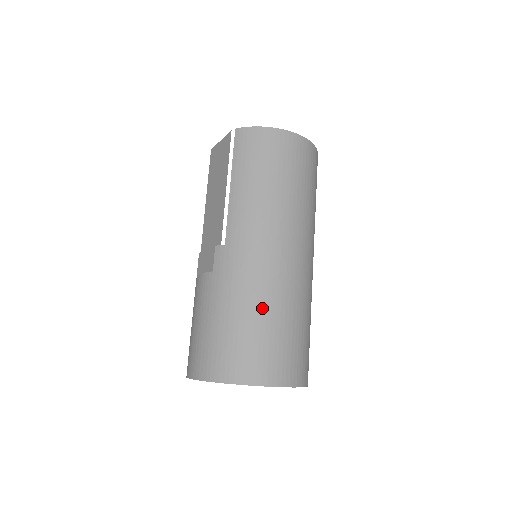
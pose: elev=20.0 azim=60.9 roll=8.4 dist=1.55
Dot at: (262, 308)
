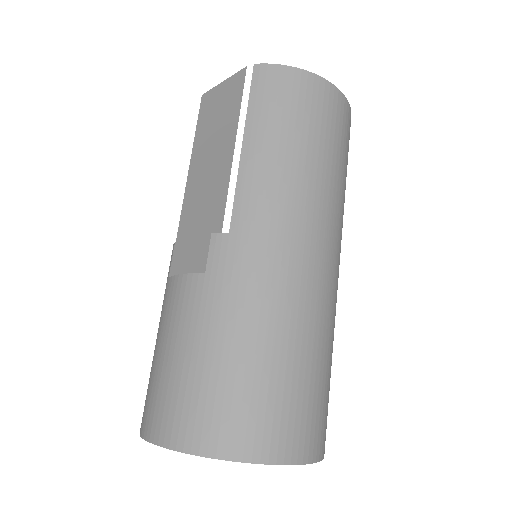
Dot at: (283, 338)
